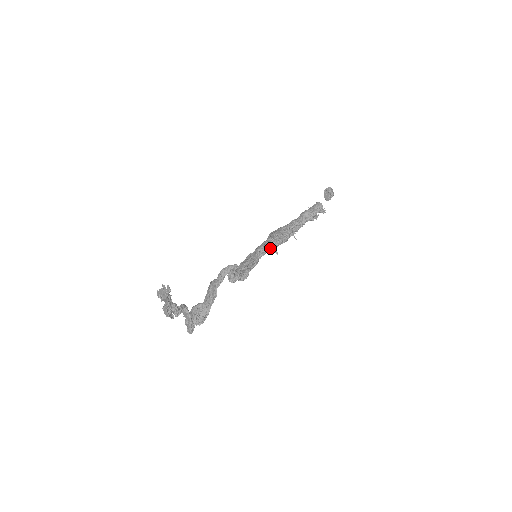
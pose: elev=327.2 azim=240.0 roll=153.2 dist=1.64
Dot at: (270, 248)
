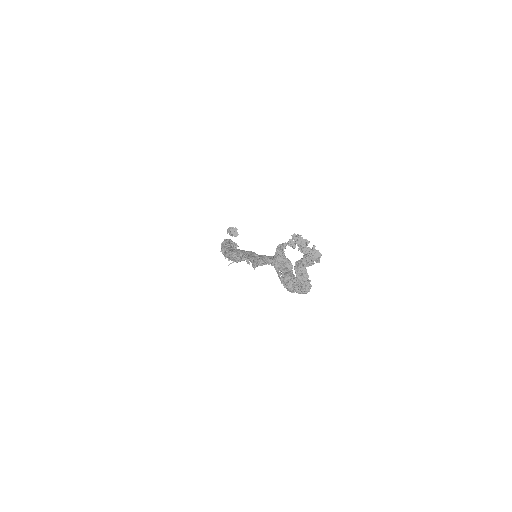
Dot at: occluded
